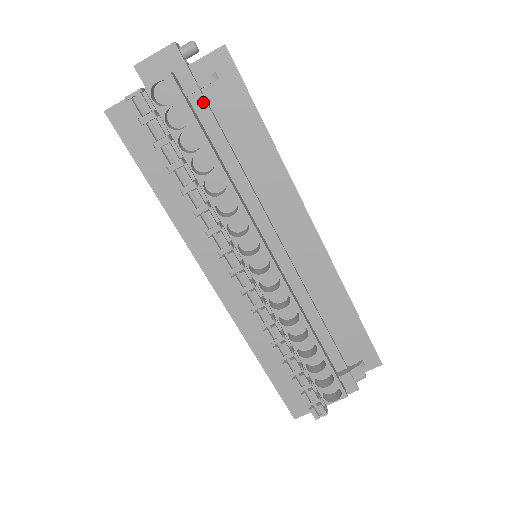
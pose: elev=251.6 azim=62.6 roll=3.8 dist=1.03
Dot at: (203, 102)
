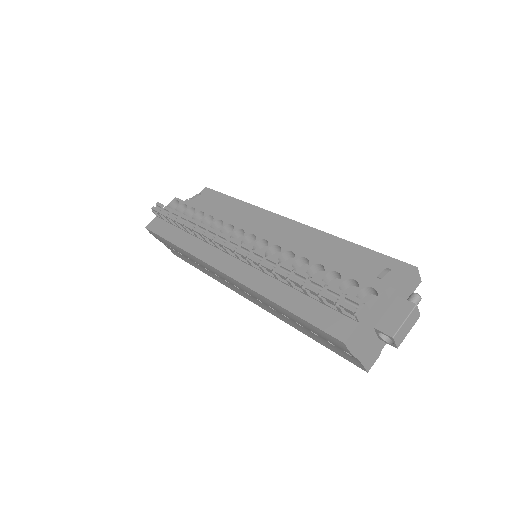
Dot at: (197, 205)
